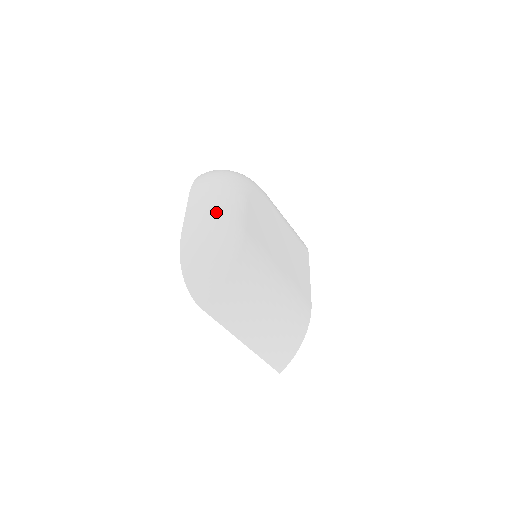
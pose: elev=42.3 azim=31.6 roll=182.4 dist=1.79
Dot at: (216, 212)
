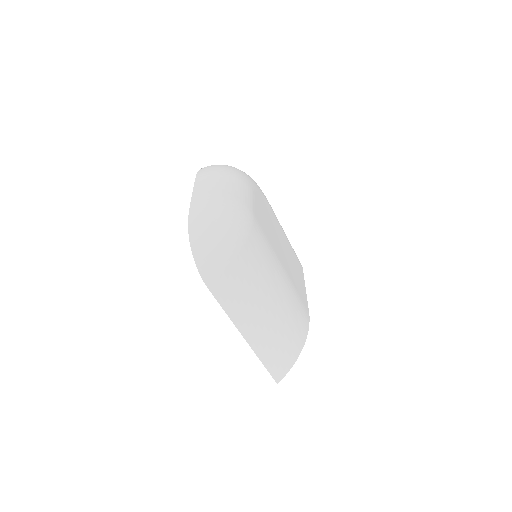
Dot at: (226, 193)
